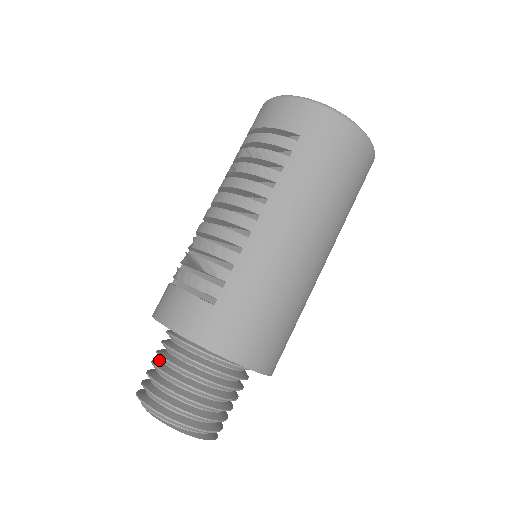
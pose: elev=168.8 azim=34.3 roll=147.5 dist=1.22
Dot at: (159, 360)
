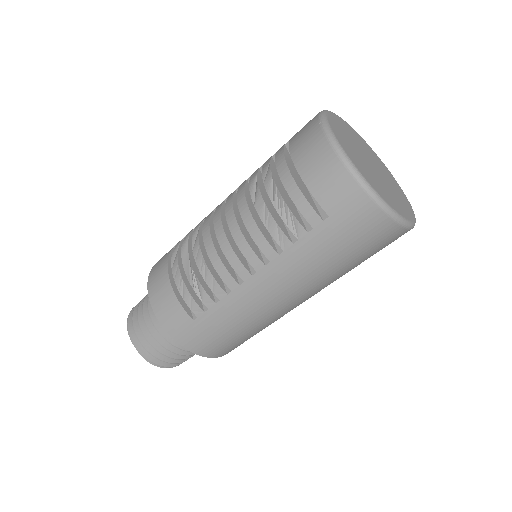
Dot at: occluded
